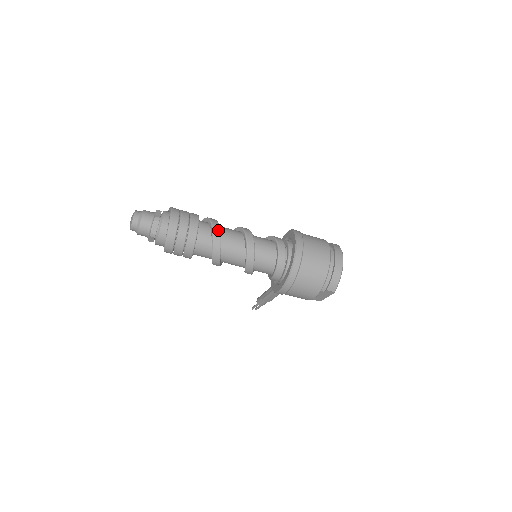
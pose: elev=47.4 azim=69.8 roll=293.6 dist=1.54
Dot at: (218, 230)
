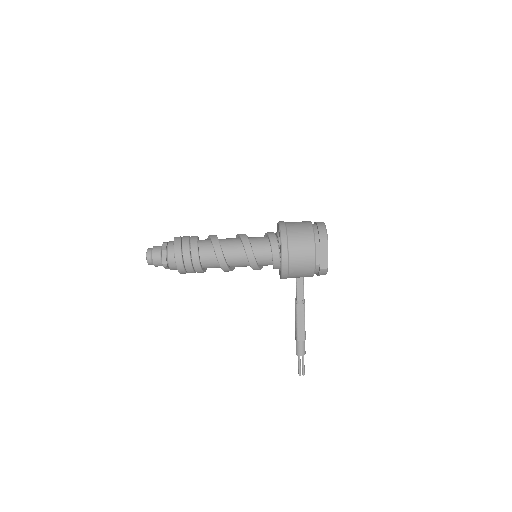
Dot at: (214, 235)
